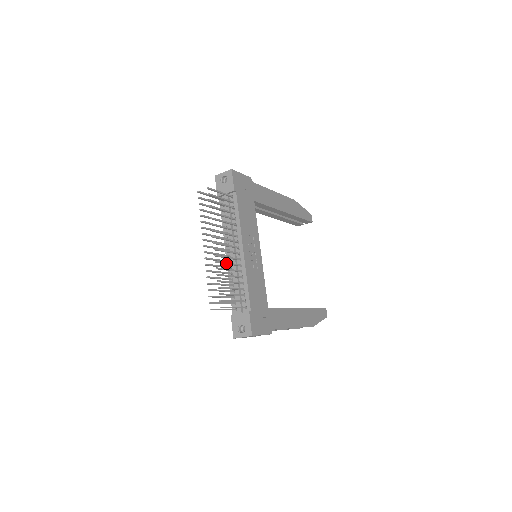
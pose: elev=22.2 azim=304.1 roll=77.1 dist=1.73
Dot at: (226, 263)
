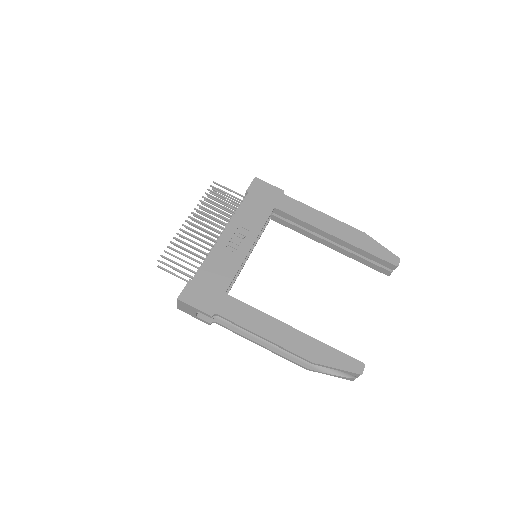
Dot at: (193, 235)
